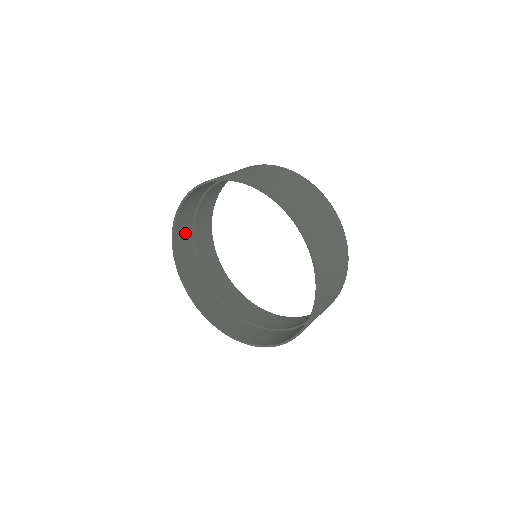
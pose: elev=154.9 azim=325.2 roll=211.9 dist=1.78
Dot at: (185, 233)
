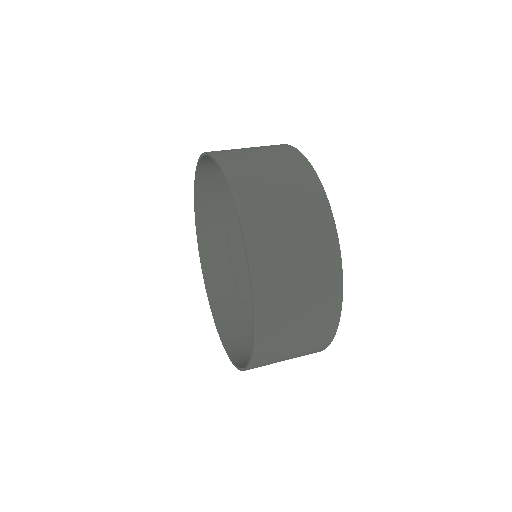
Dot at: (214, 193)
